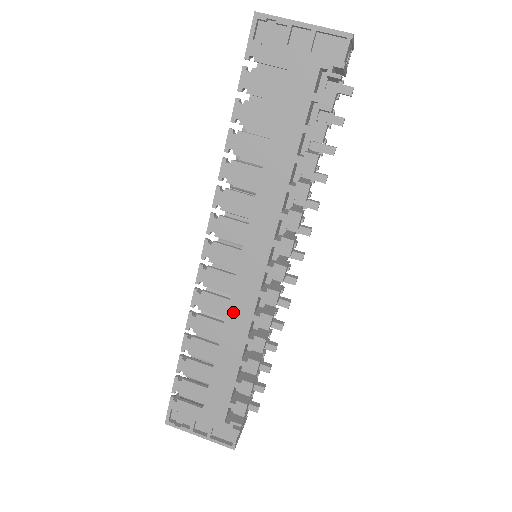
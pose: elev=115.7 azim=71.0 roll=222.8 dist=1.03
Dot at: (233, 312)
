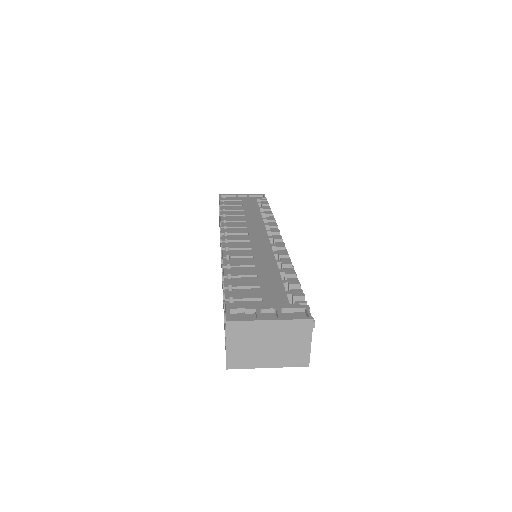
Dot at: (257, 253)
